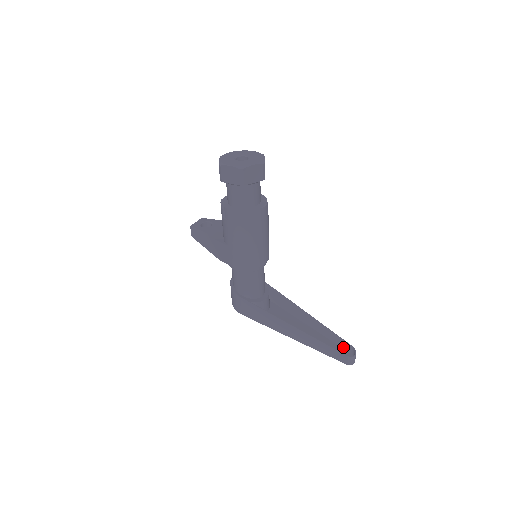
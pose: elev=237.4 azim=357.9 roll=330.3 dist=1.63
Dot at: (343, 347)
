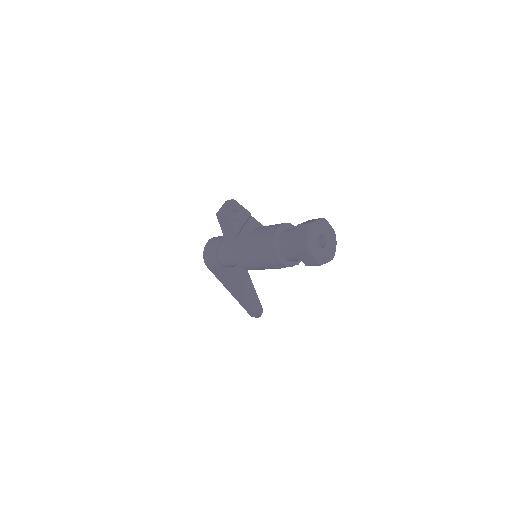
Dot at: (256, 303)
